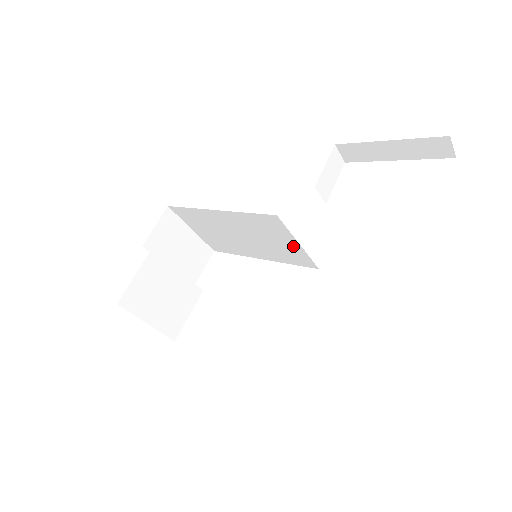
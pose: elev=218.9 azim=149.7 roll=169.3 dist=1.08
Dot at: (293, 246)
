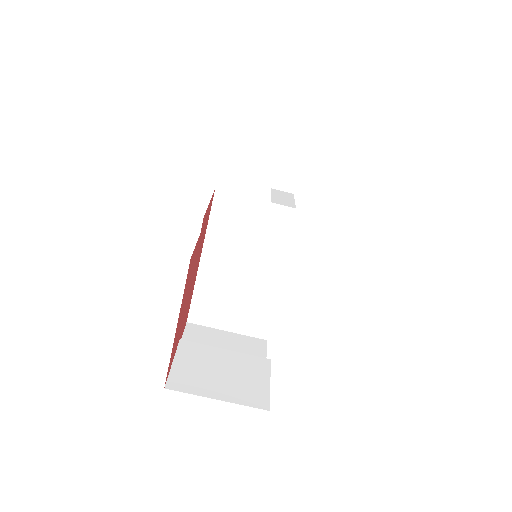
Dot at: (265, 212)
